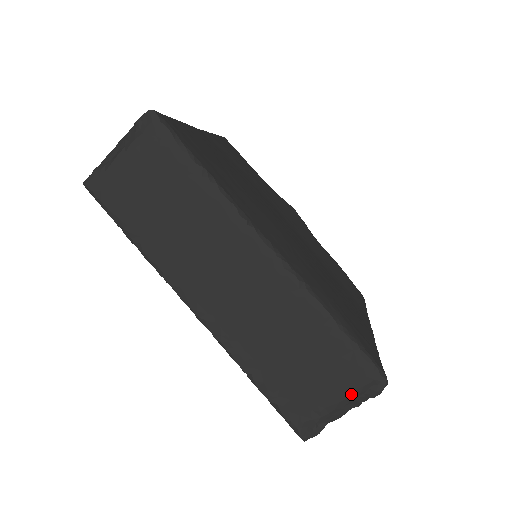
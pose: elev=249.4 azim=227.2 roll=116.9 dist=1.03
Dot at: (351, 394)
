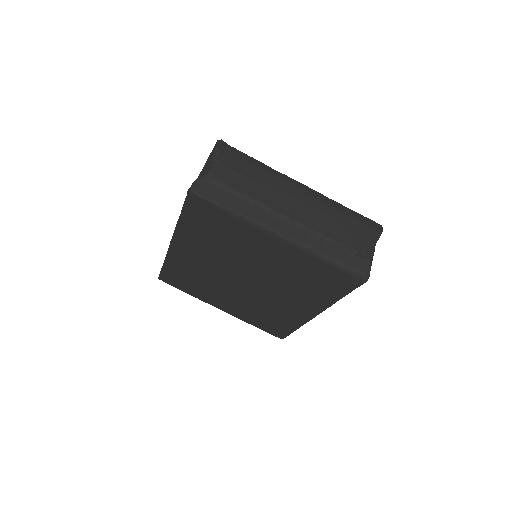
Dot at: (207, 160)
